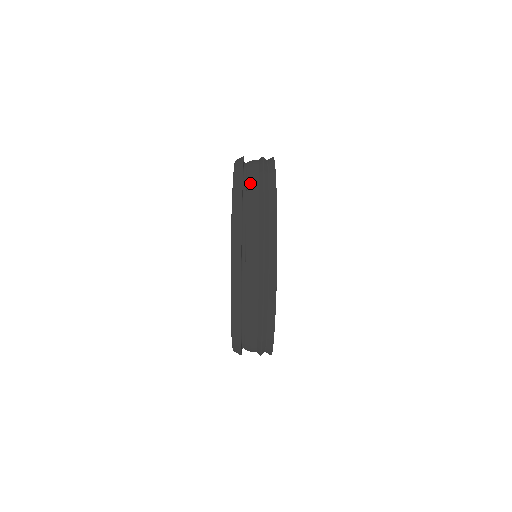
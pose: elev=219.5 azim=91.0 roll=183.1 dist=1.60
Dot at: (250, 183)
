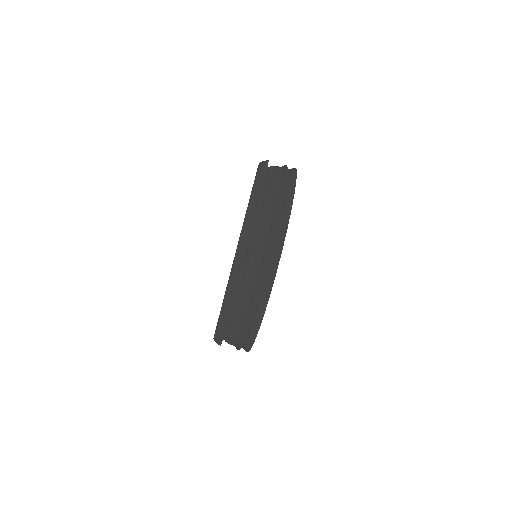
Dot at: (270, 188)
